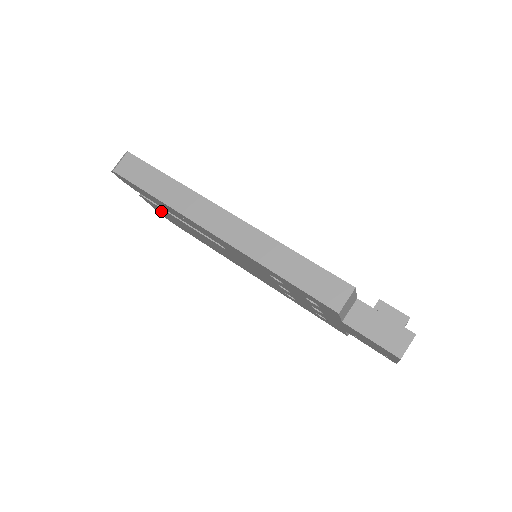
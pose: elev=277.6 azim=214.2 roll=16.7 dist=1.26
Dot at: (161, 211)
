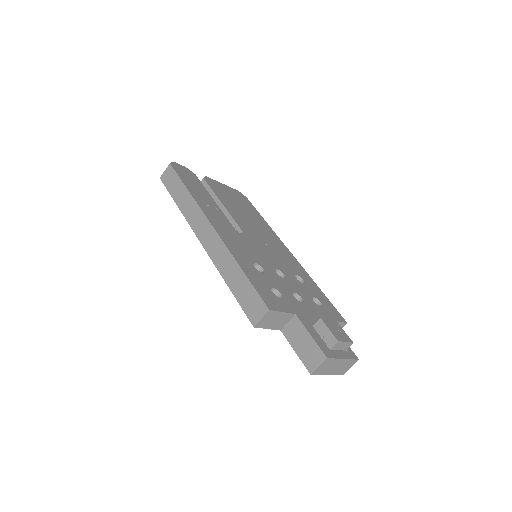
Dot at: occluded
